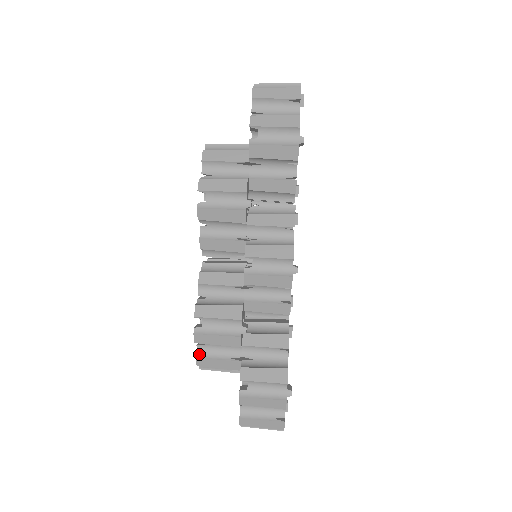
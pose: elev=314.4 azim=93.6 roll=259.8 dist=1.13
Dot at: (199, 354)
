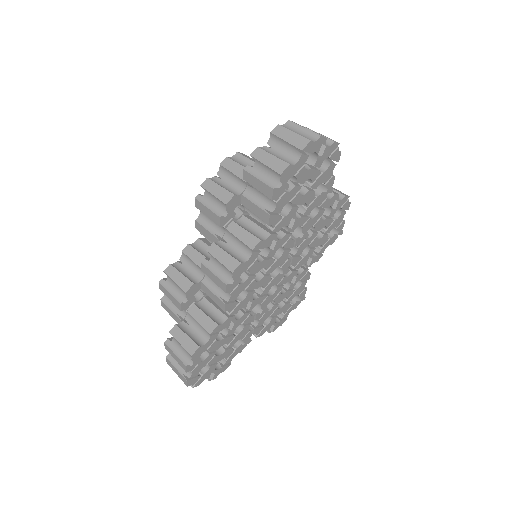
Dot at: (164, 298)
